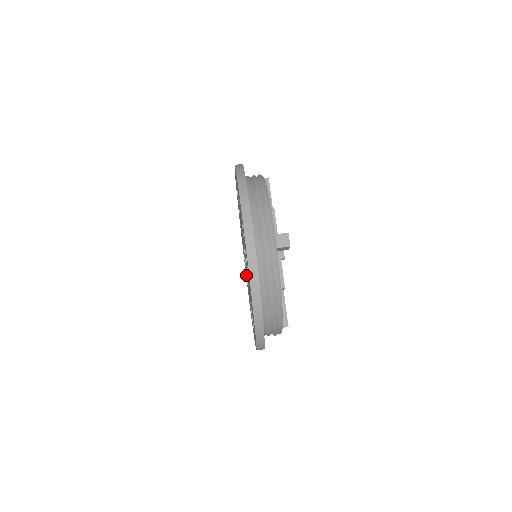
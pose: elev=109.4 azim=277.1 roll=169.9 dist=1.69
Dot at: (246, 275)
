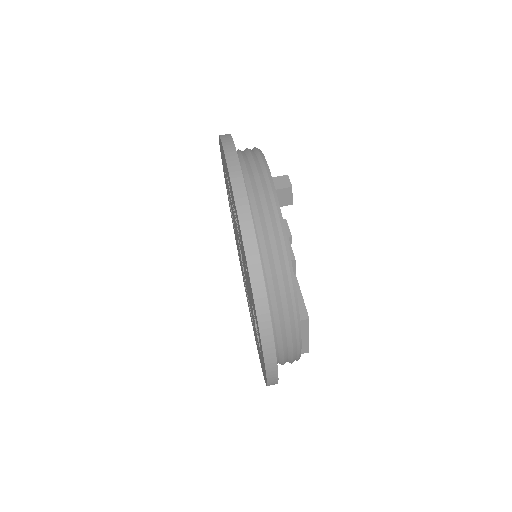
Dot at: occluded
